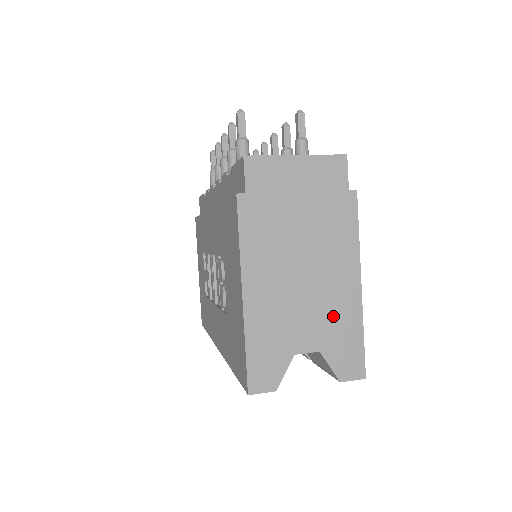
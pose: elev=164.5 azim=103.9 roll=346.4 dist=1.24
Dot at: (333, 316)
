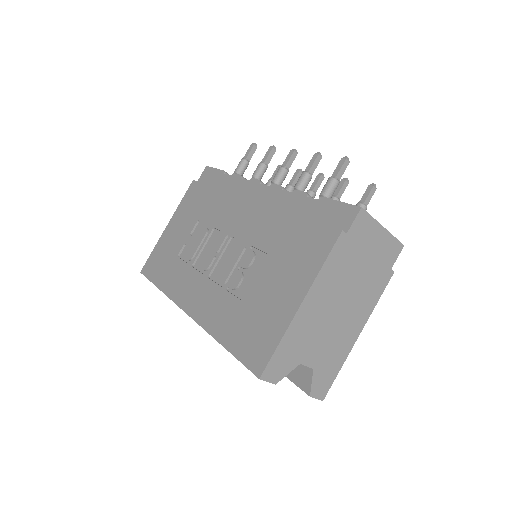
Dot at: (334, 348)
